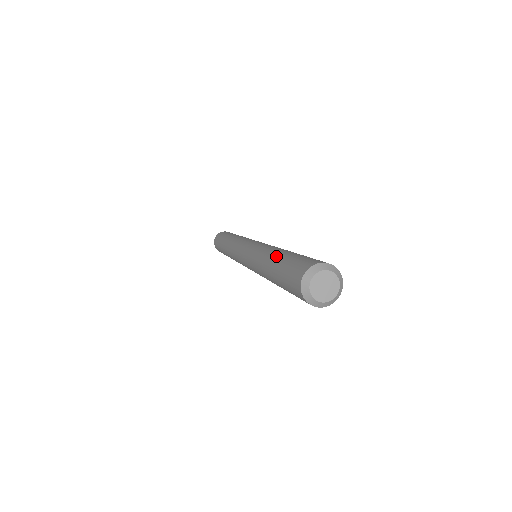
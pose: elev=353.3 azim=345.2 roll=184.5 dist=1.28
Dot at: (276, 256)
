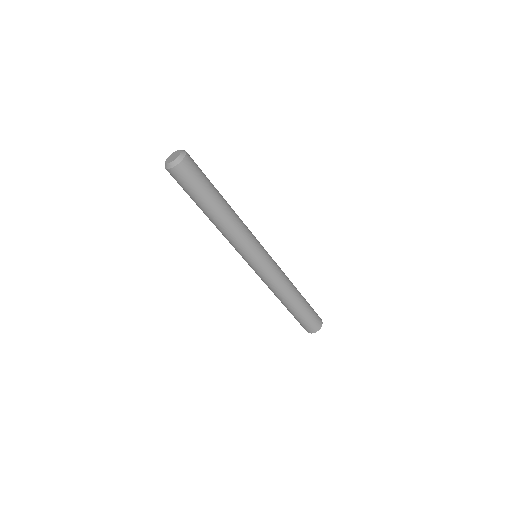
Dot at: occluded
